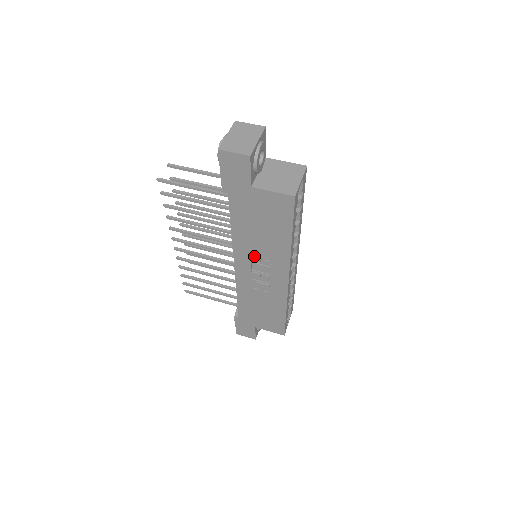
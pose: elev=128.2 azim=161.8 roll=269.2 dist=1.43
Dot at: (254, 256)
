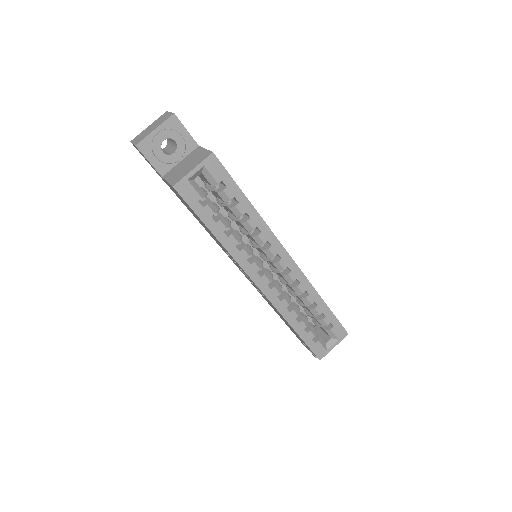
Dot at: occluded
